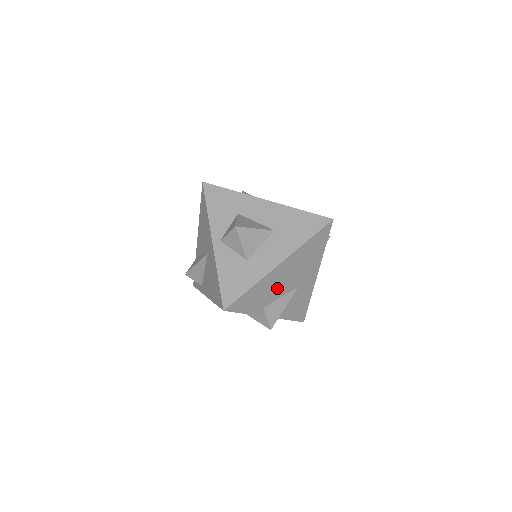
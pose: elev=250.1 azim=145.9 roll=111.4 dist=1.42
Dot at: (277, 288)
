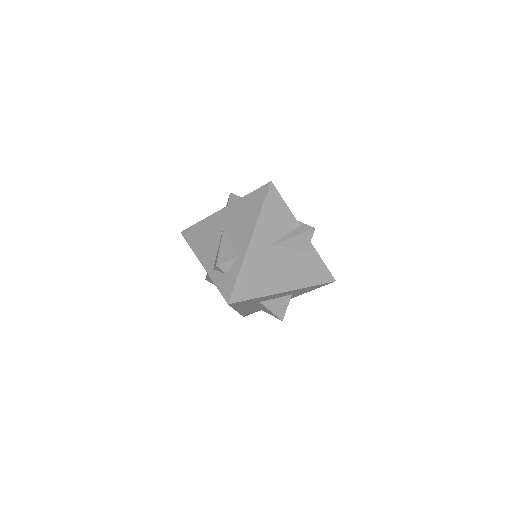
Dot at: occluded
